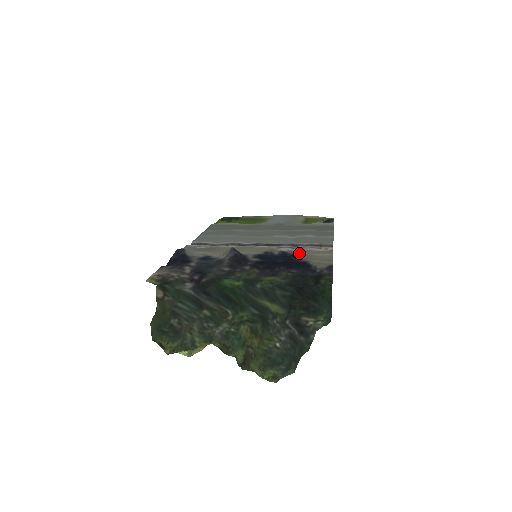
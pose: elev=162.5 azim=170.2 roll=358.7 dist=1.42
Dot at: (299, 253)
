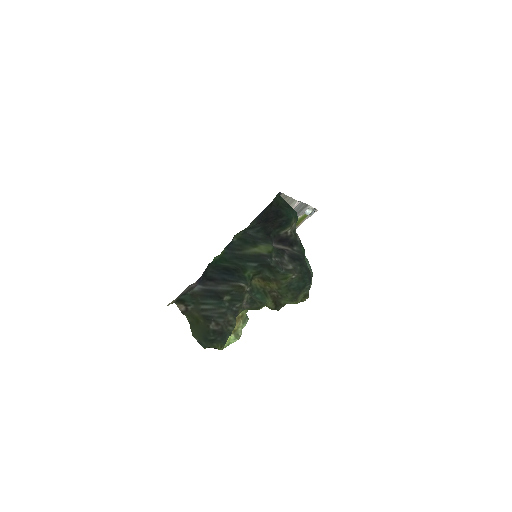
Dot at: occluded
